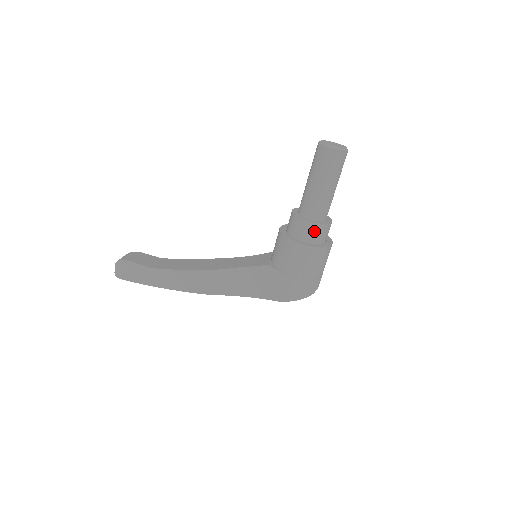
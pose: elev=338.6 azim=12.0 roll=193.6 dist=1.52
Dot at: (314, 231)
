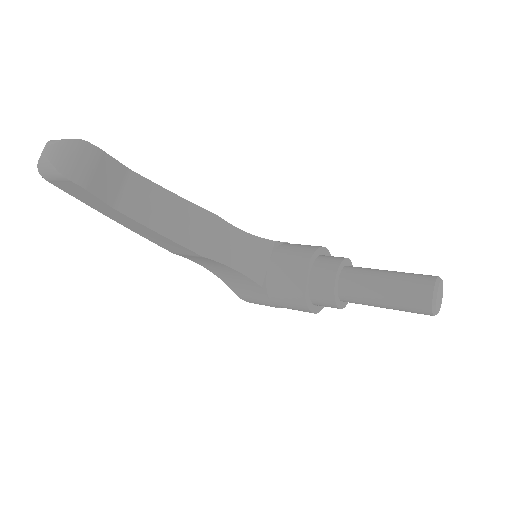
Dot at: (332, 307)
